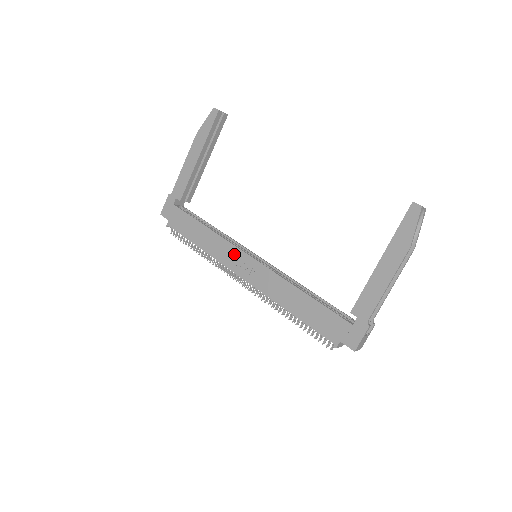
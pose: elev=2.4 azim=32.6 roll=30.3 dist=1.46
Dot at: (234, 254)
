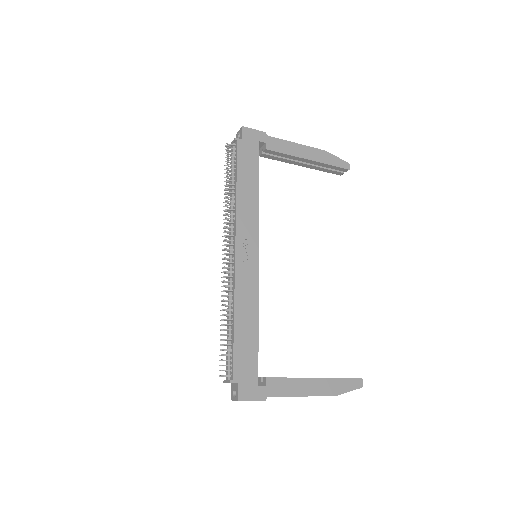
Dot at: (252, 233)
